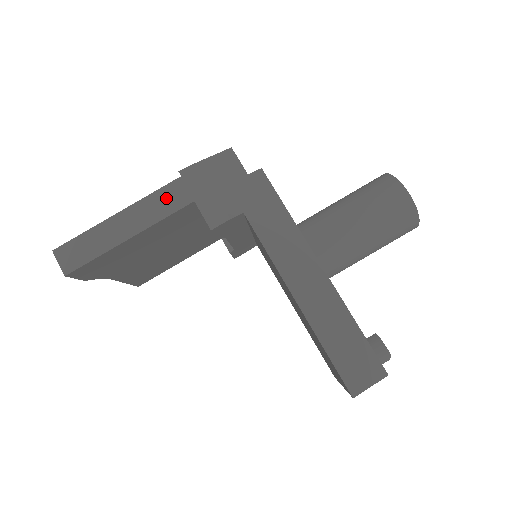
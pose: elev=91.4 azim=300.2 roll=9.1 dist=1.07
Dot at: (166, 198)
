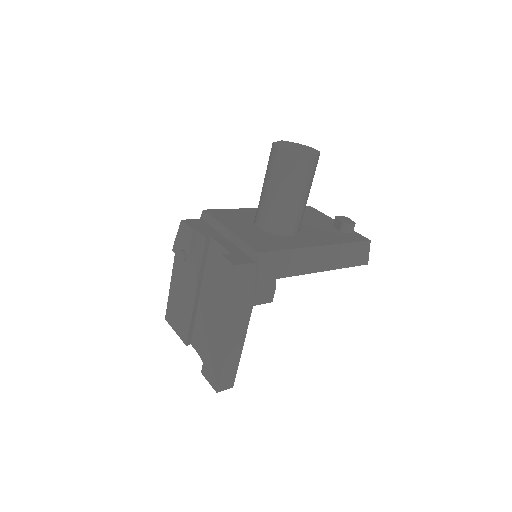
Dot at: (240, 322)
